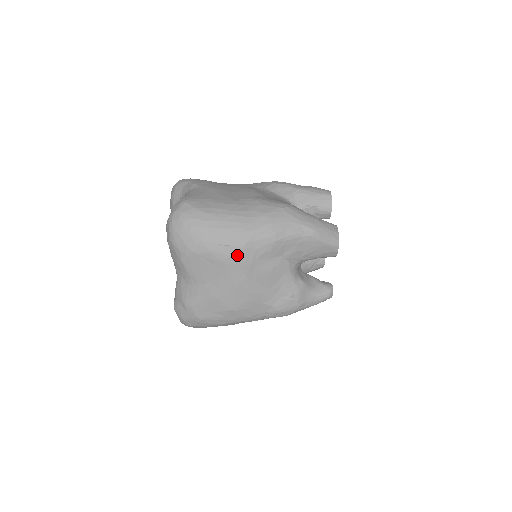
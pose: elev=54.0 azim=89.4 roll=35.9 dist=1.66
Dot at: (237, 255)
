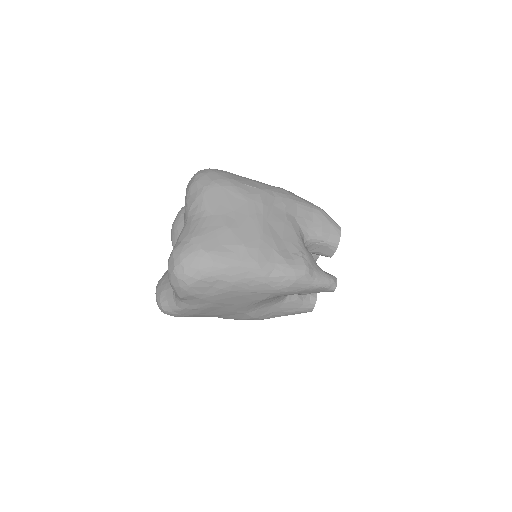
Dot at: (258, 194)
